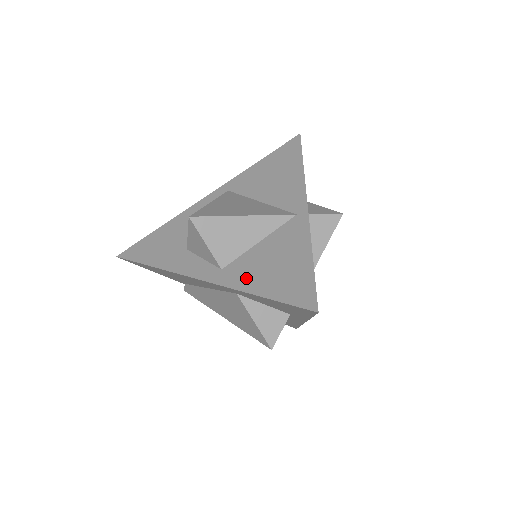
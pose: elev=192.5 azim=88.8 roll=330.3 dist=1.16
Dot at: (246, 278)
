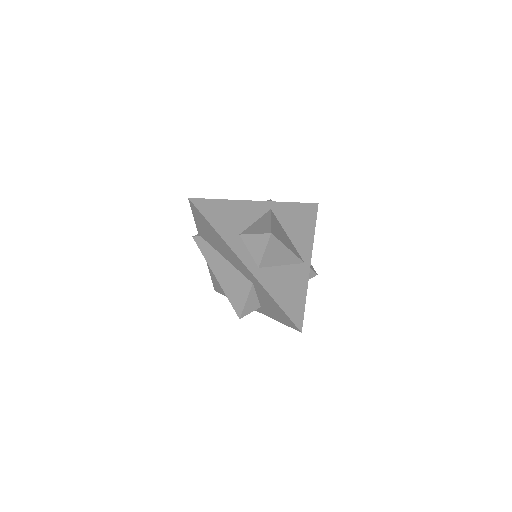
Dot at: (271, 285)
